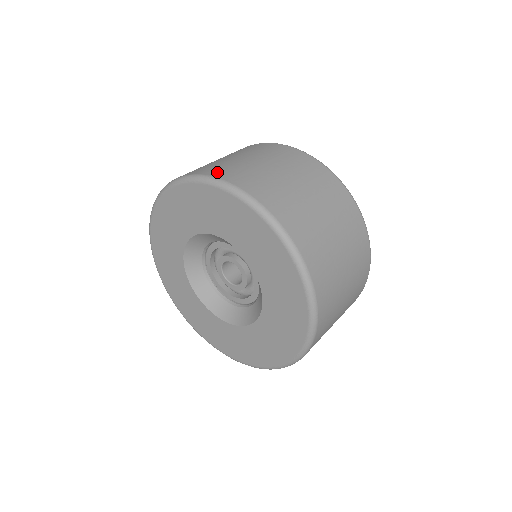
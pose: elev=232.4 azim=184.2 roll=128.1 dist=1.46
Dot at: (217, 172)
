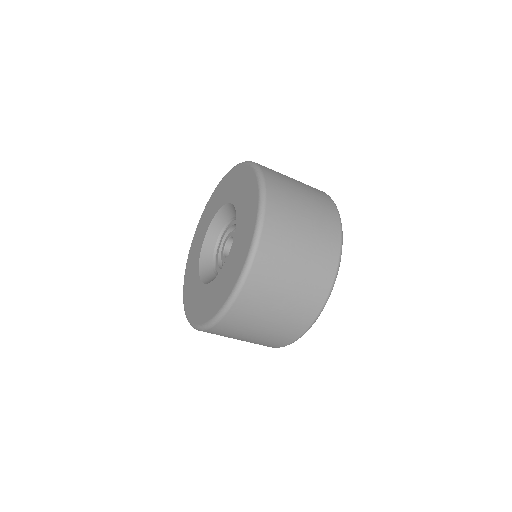
Dot at: occluded
